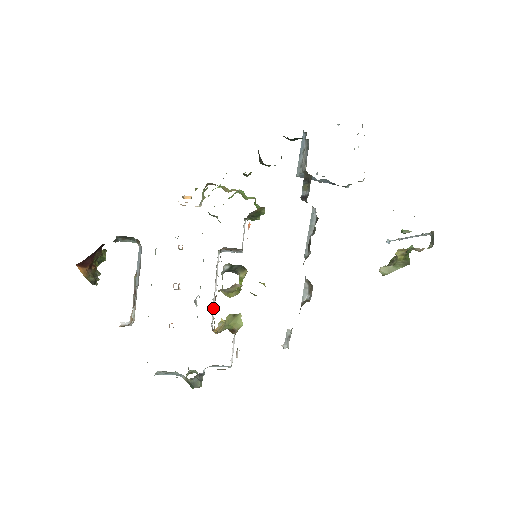
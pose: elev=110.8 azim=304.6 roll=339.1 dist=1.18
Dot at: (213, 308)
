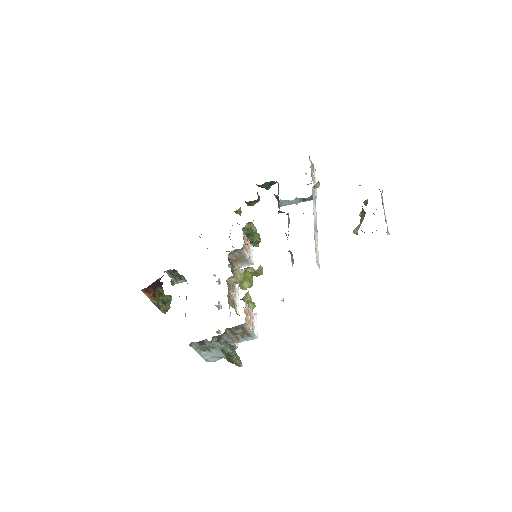
Dot at: (237, 302)
